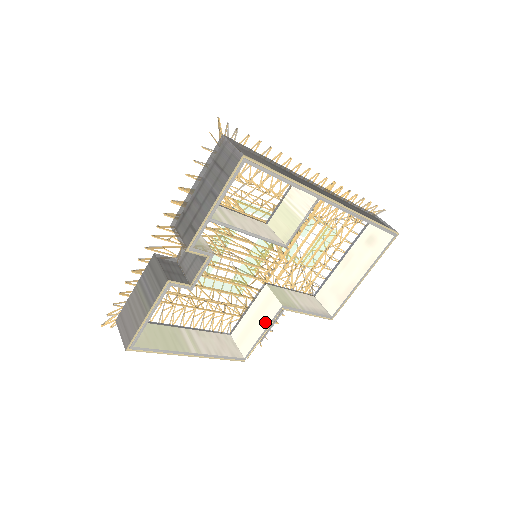
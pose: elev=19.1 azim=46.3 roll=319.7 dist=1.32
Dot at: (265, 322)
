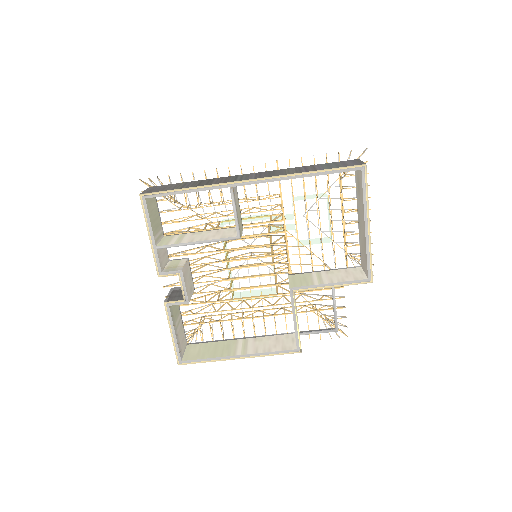
Dot at: (292, 309)
